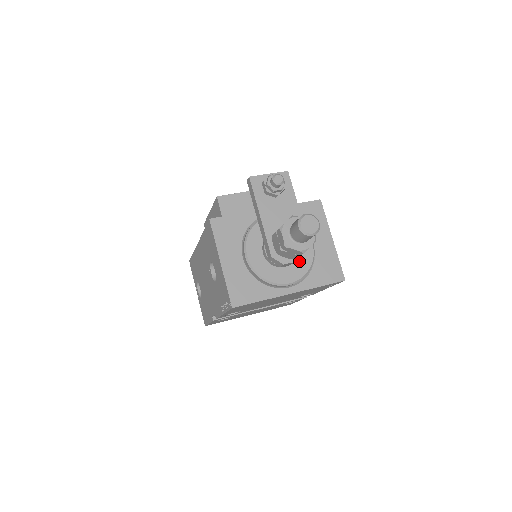
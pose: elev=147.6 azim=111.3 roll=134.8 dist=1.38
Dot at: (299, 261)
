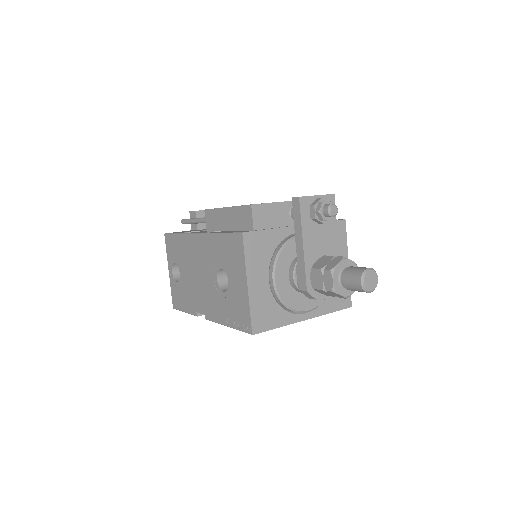
Dot at: occluded
